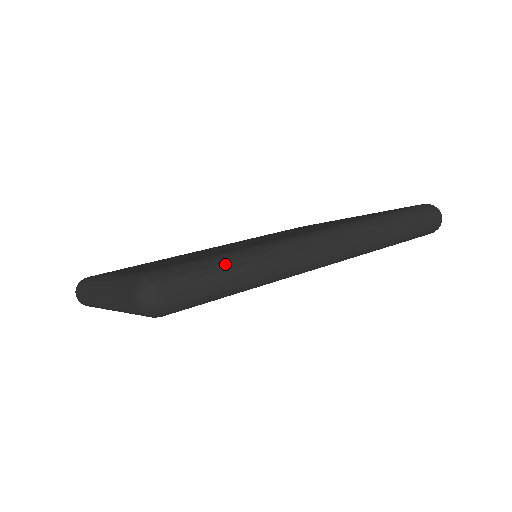
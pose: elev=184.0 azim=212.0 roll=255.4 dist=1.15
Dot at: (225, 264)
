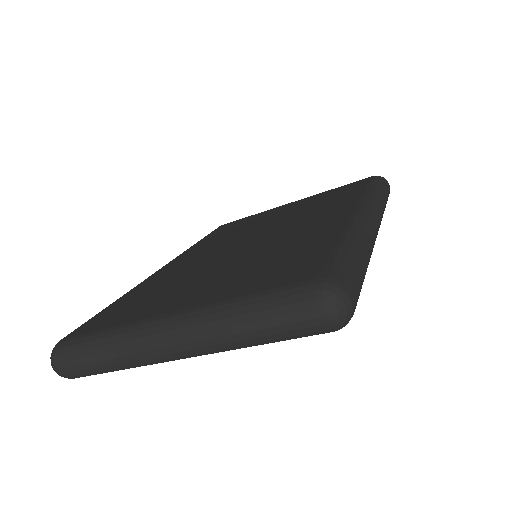
Dot at: (356, 253)
